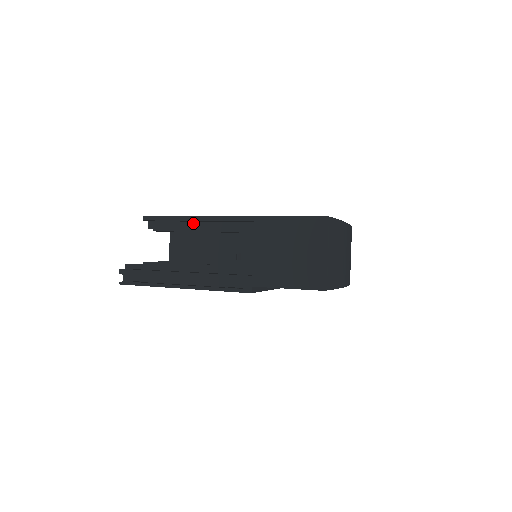
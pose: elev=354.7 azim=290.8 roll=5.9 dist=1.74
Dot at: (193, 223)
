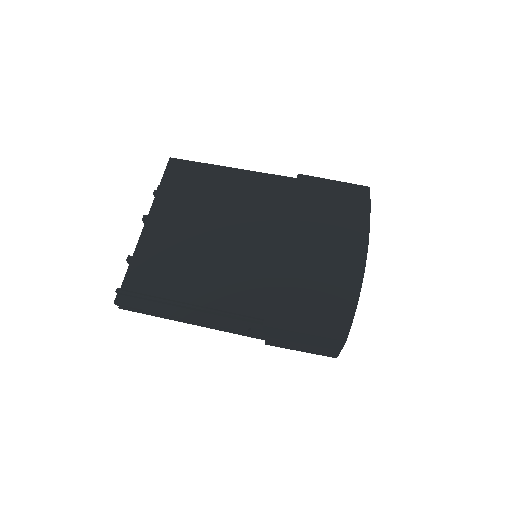
Dot at: occluded
